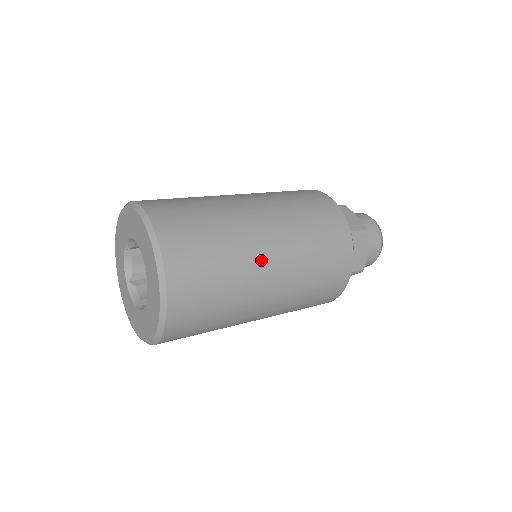
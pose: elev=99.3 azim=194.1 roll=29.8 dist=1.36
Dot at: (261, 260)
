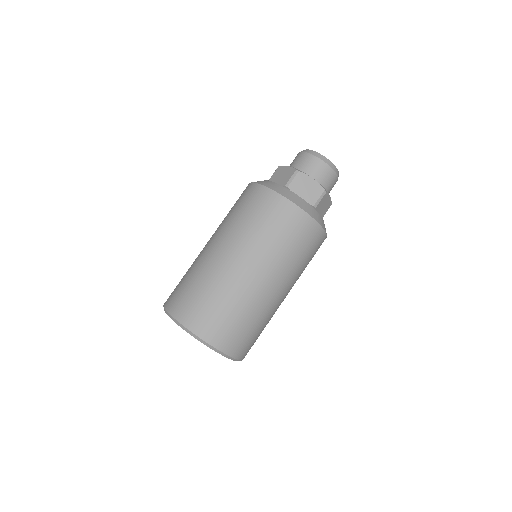
Dot at: (273, 299)
